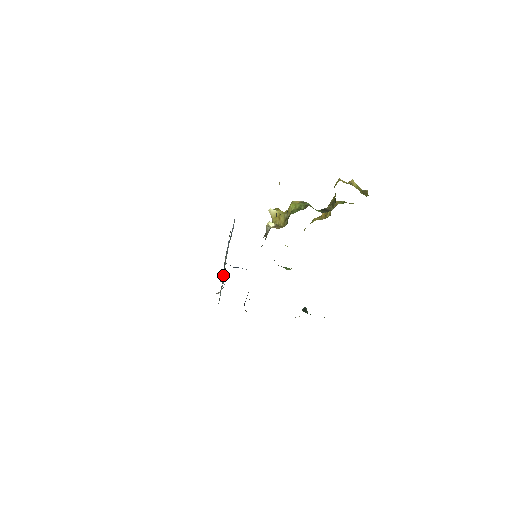
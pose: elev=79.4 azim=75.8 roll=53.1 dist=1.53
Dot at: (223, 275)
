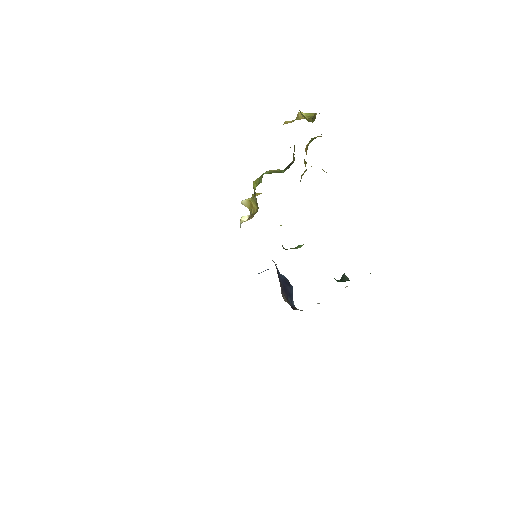
Dot at: occluded
